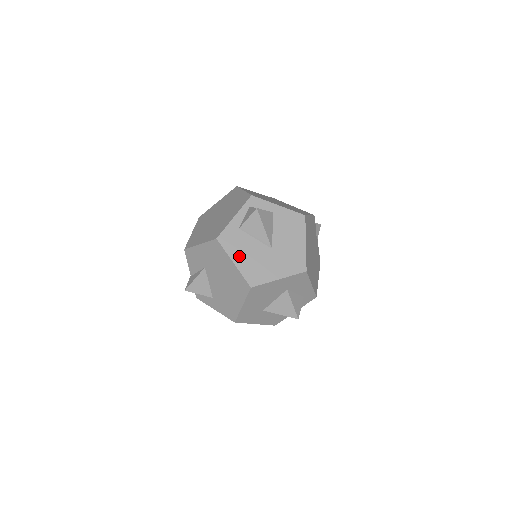
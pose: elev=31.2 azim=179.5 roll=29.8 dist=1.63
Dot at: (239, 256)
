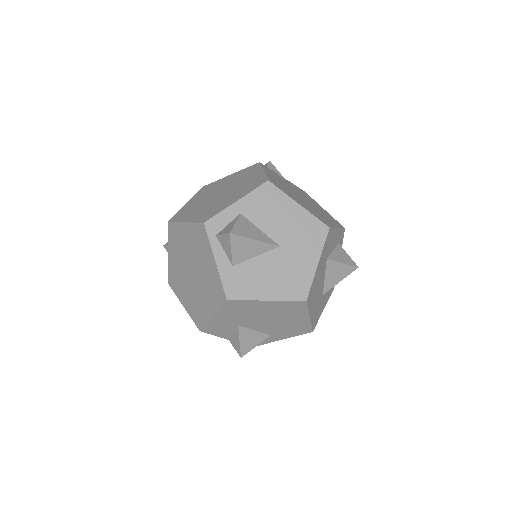
Dot at: (264, 289)
